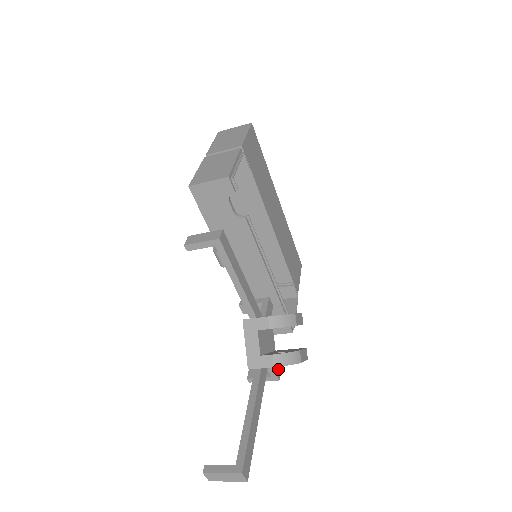
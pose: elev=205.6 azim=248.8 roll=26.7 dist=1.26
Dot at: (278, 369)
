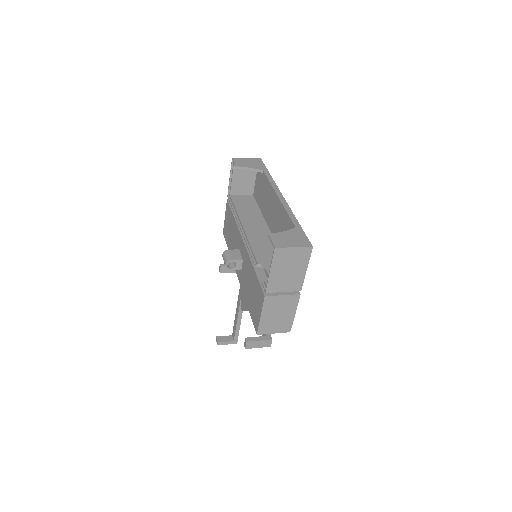
Dot at: occluded
